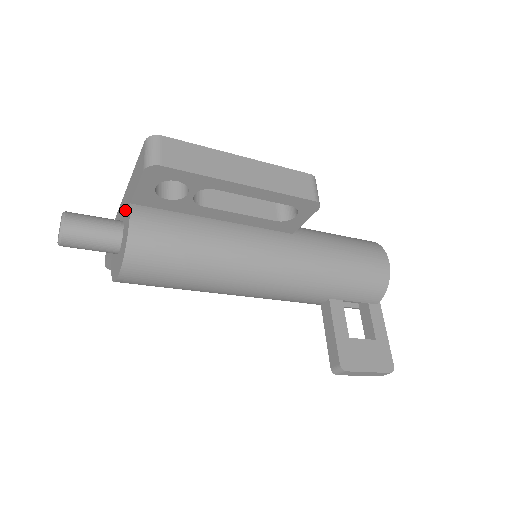
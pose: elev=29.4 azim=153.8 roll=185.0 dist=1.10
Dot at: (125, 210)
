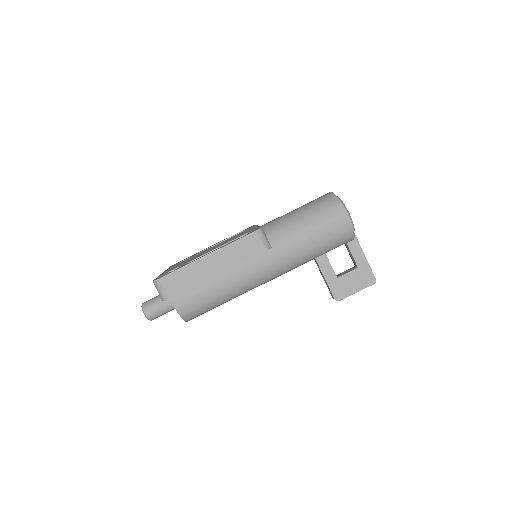
Dot at: occluded
